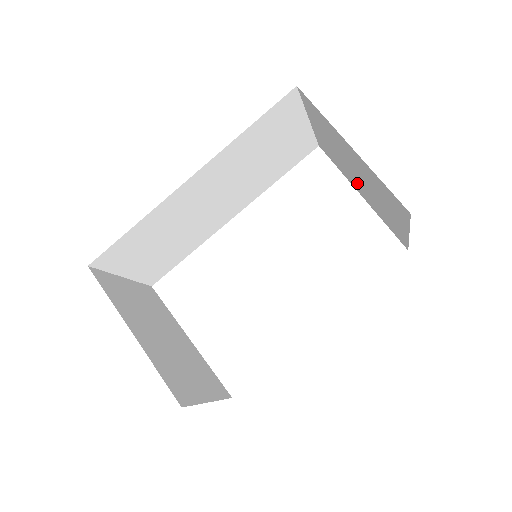
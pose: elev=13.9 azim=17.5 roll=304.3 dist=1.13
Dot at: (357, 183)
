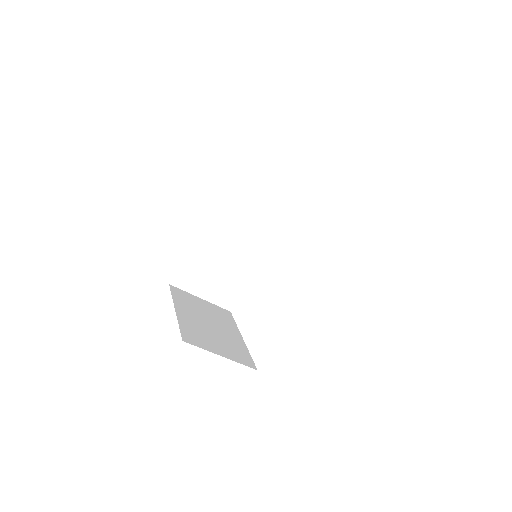
Dot at: occluded
